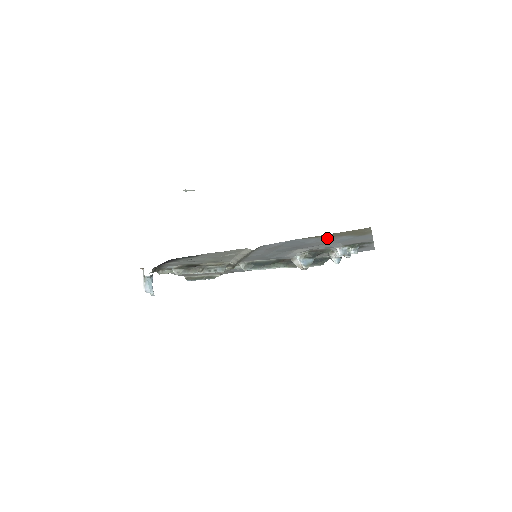
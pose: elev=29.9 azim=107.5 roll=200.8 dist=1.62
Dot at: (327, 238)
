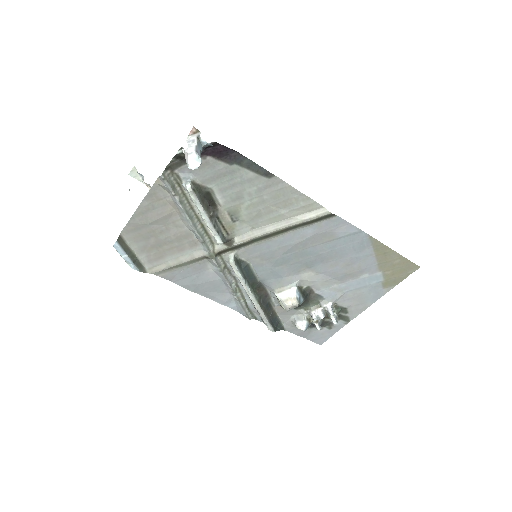
Dot at: (370, 262)
